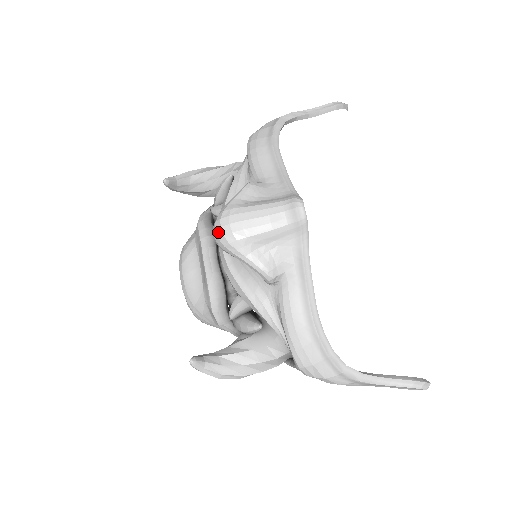
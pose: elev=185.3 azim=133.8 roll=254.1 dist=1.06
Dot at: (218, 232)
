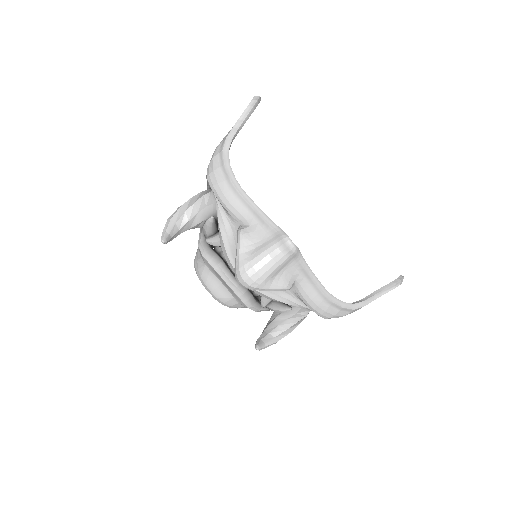
Dot at: (244, 284)
